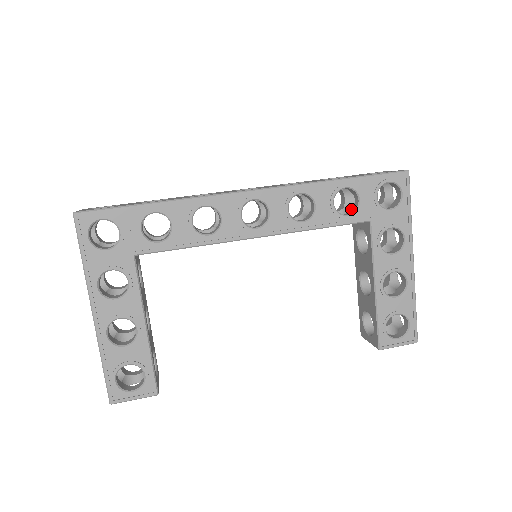
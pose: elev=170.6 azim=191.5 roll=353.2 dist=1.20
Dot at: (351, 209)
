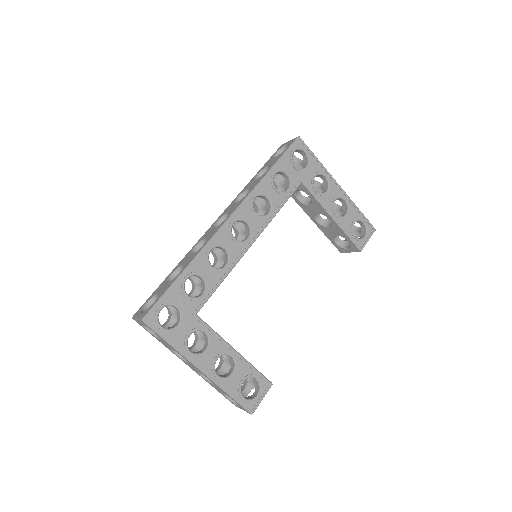
Dot at: (286, 184)
